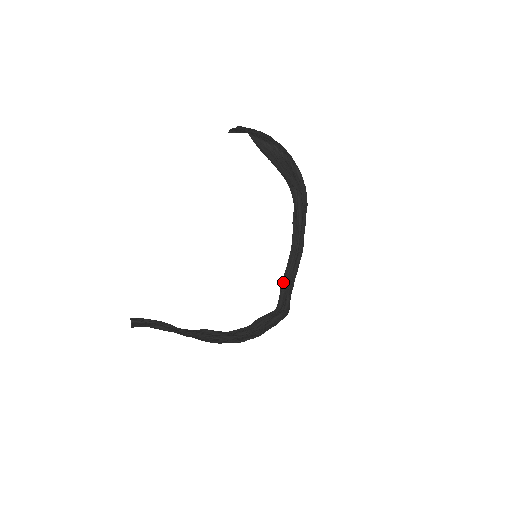
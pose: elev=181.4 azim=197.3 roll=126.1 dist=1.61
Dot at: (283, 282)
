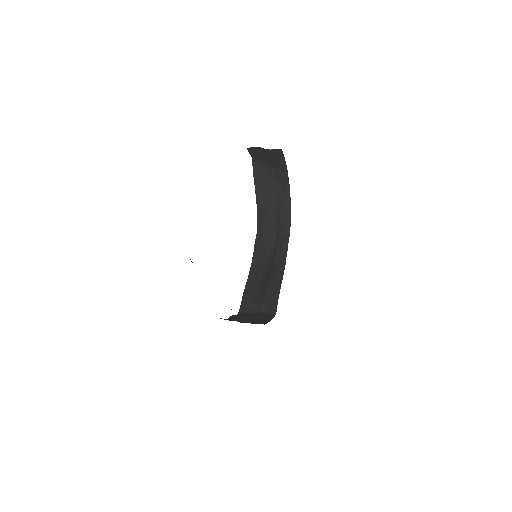
Dot at: (248, 291)
